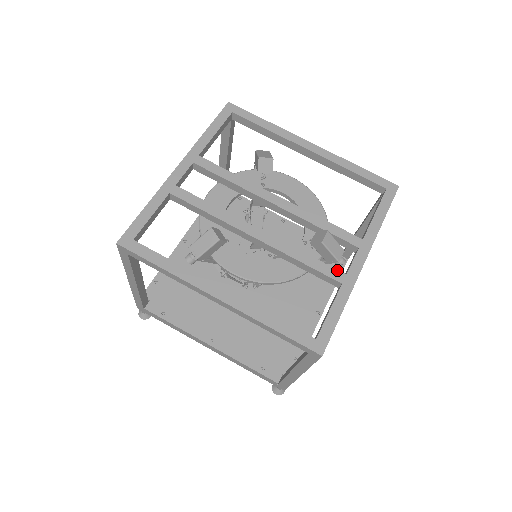
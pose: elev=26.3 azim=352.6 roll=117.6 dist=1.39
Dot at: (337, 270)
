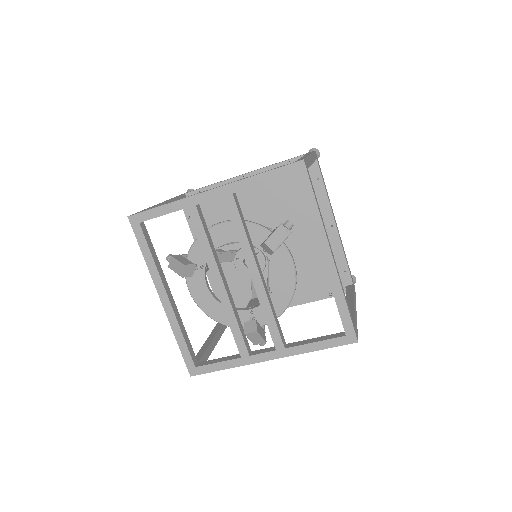
Dot at: (246, 349)
